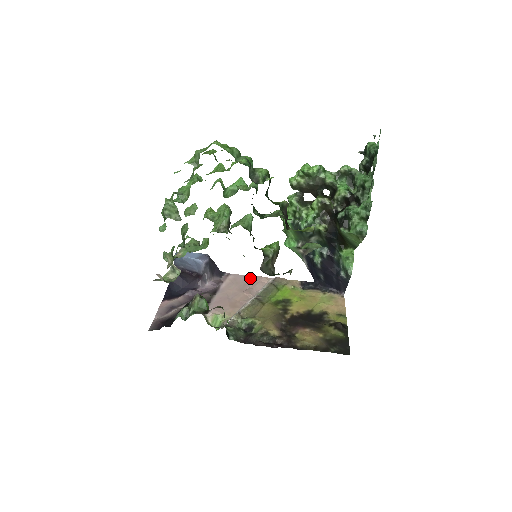
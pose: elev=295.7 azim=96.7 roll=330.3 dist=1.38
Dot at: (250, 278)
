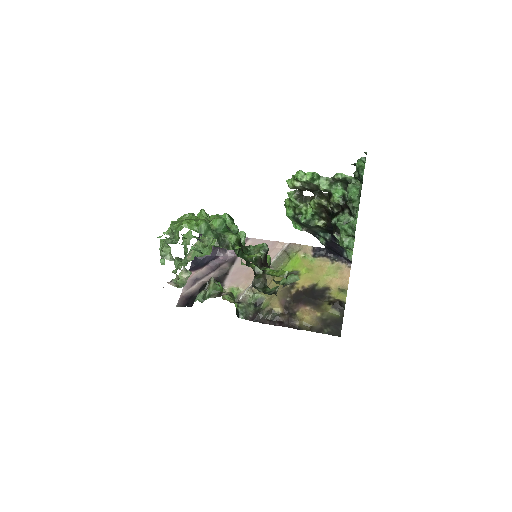
Dot at: (266, 243)
